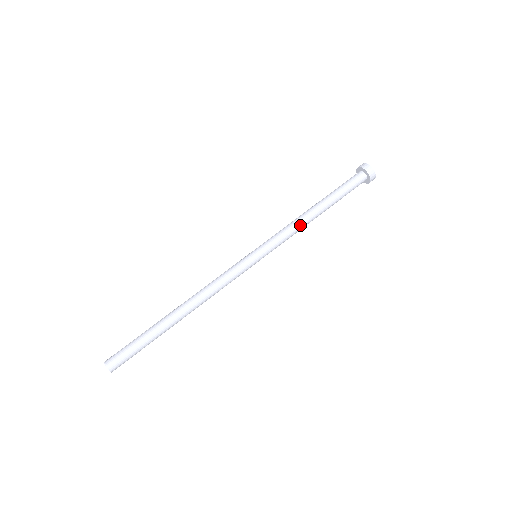
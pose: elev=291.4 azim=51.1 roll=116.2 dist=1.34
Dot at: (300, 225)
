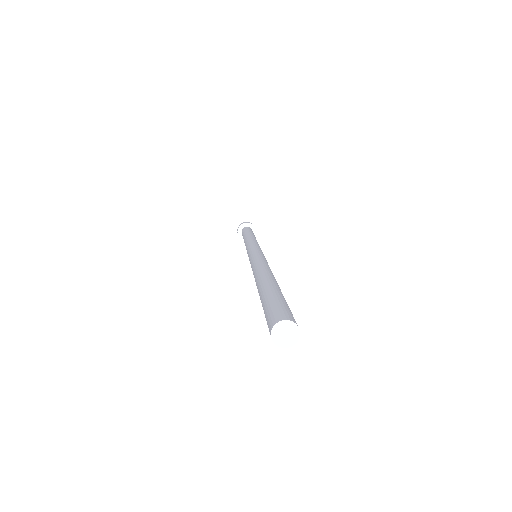
Dot at: (252, 239)
